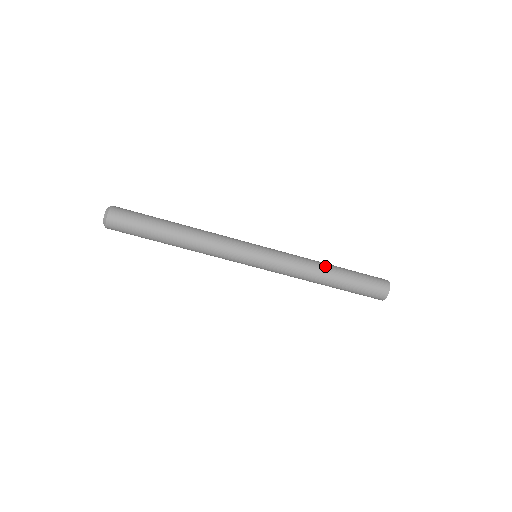
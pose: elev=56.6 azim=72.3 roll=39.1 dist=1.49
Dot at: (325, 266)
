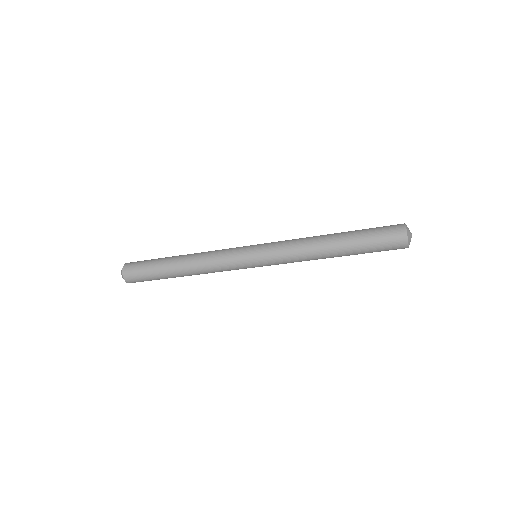
Dot at: (324, 236)
